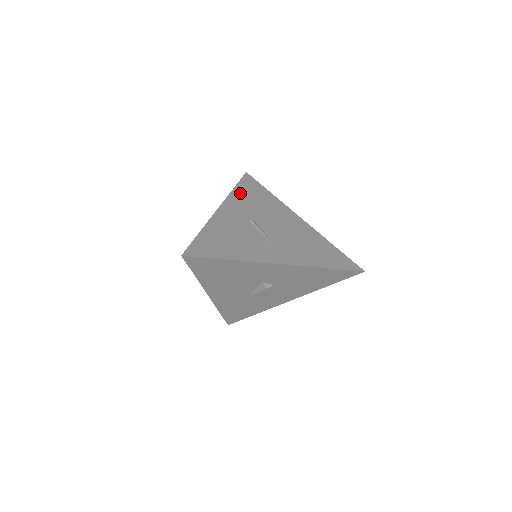
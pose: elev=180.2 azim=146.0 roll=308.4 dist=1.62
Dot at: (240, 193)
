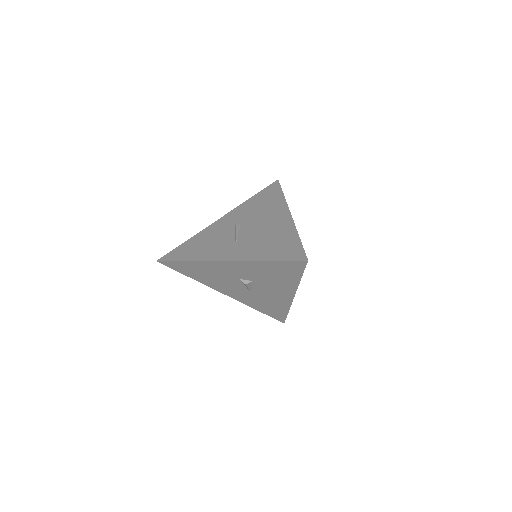
Dot at: (251, 201)
